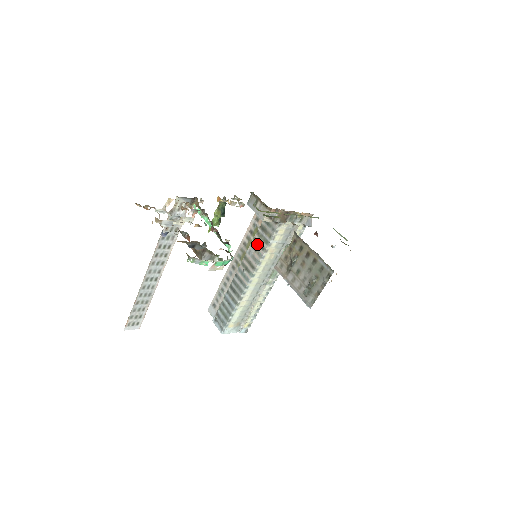
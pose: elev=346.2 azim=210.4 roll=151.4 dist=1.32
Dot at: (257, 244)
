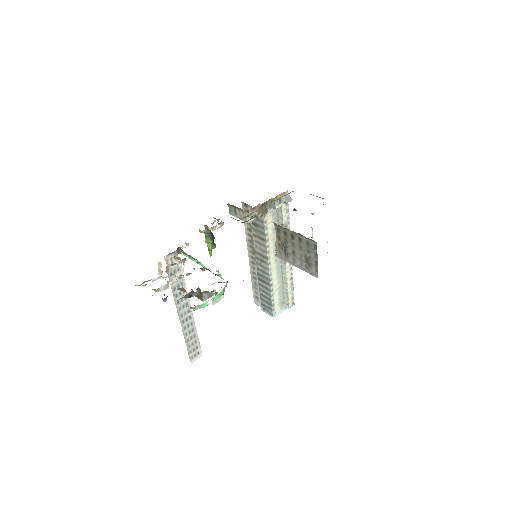
Dot at: (258, 238)
